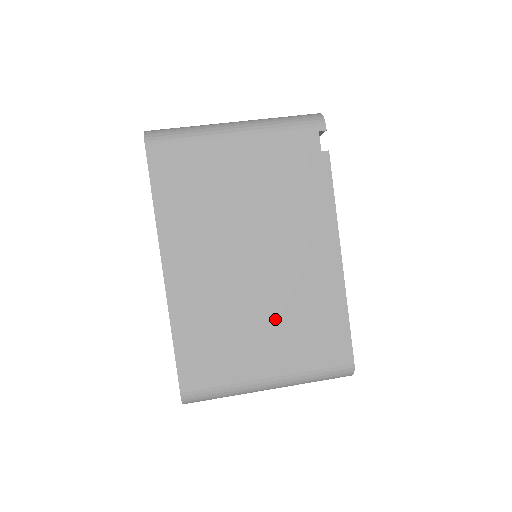
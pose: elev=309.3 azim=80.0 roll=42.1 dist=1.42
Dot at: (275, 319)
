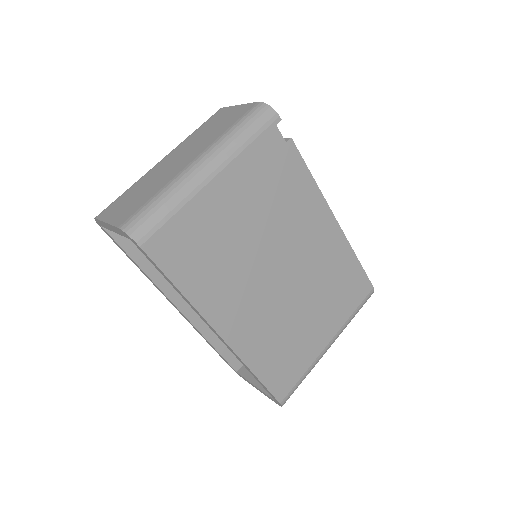
Dot at: (315, 301)
